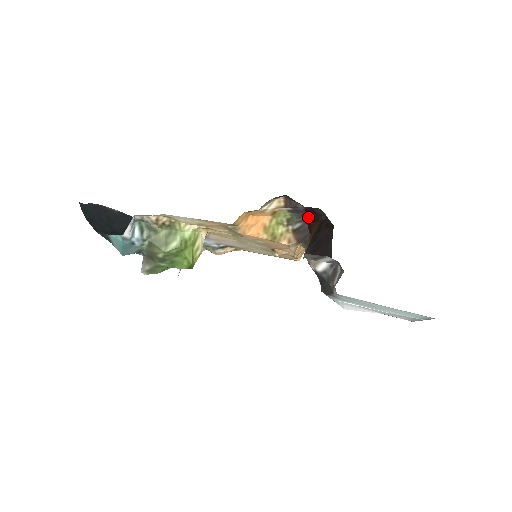
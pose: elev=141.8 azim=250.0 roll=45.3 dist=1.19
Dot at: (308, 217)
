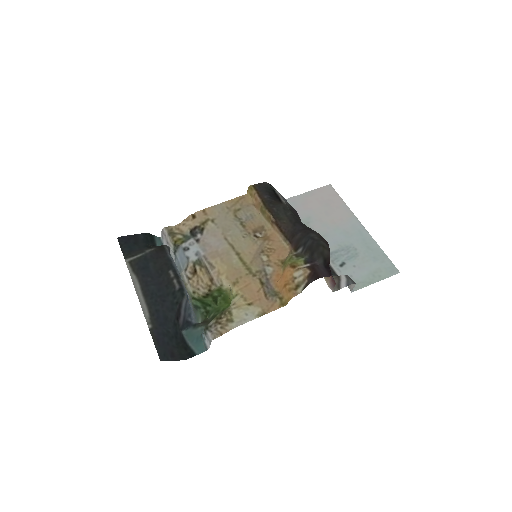
Dot at: (331, 274)
